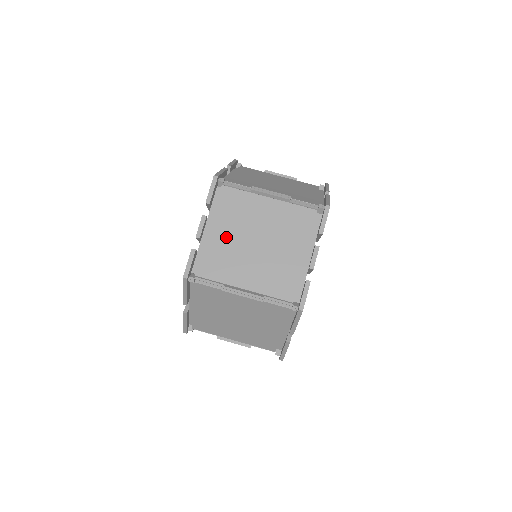
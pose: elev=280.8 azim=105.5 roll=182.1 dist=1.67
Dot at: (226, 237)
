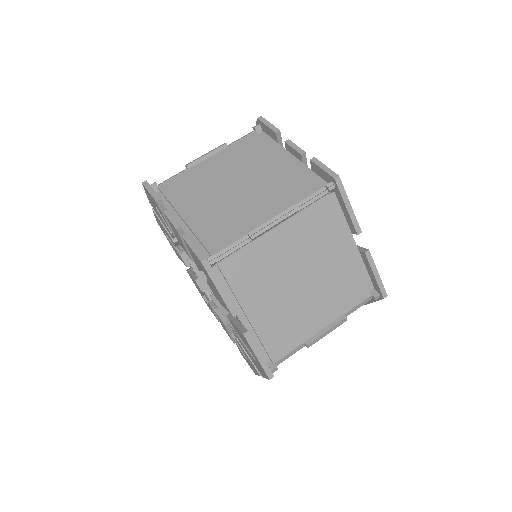
Dot at: (205, 208)
